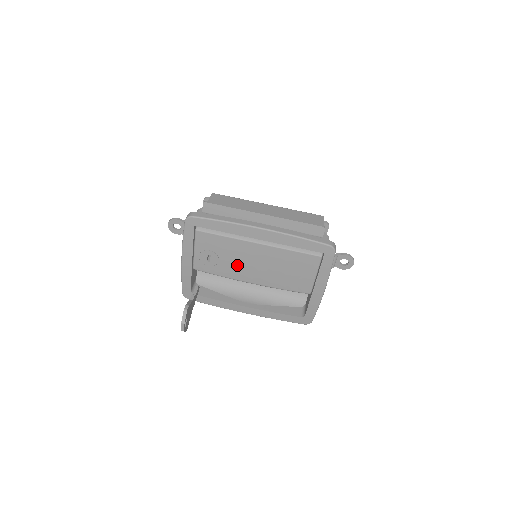
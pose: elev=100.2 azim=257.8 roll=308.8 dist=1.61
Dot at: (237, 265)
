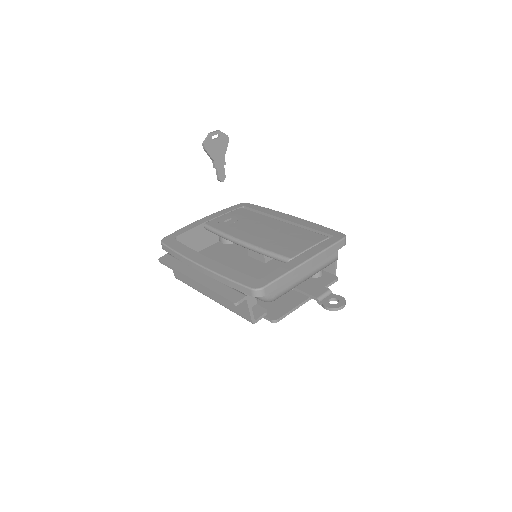
Dot at: (246, 228)
